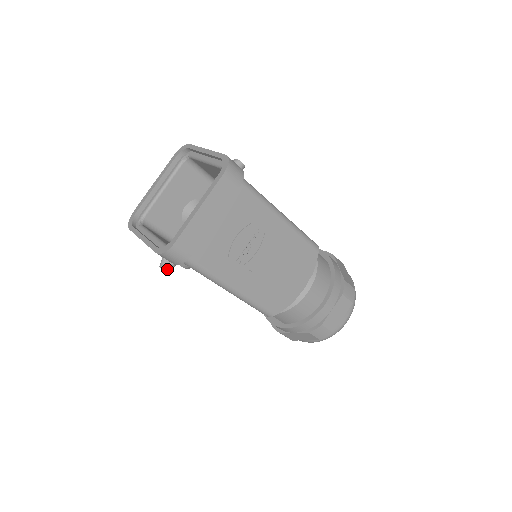
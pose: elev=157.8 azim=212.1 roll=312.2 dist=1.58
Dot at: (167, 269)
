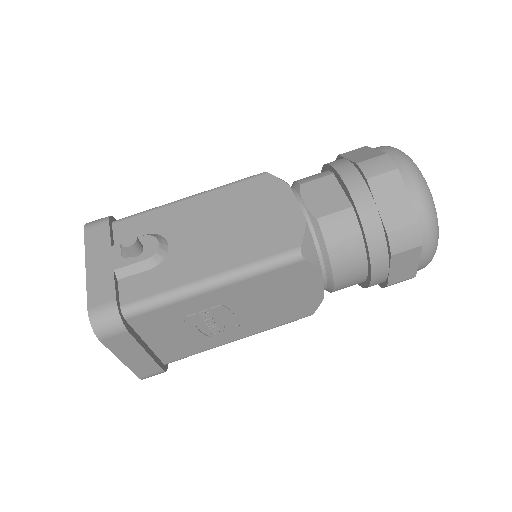
Dot at: occluded
